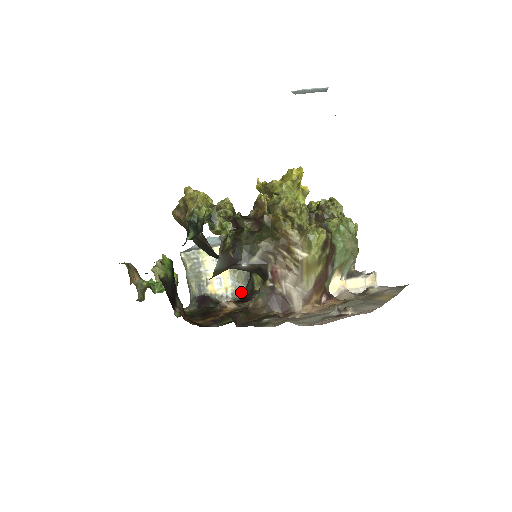
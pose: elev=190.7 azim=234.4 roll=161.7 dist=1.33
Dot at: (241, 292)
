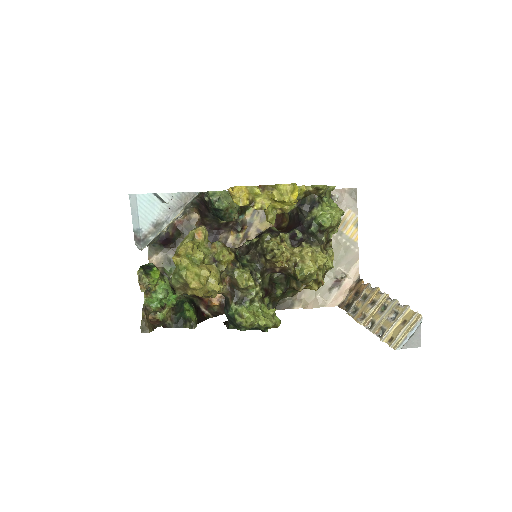
Dot at: (190, 207)
